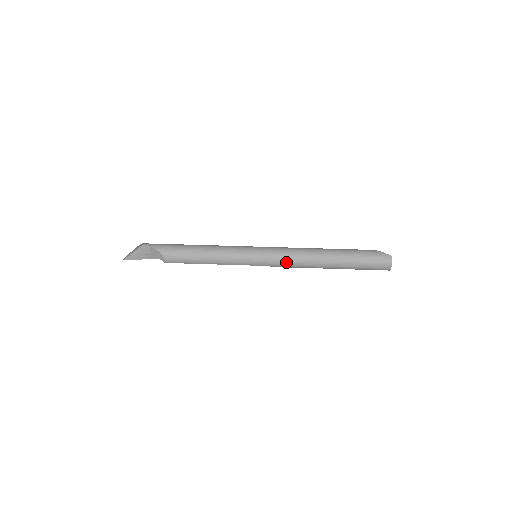
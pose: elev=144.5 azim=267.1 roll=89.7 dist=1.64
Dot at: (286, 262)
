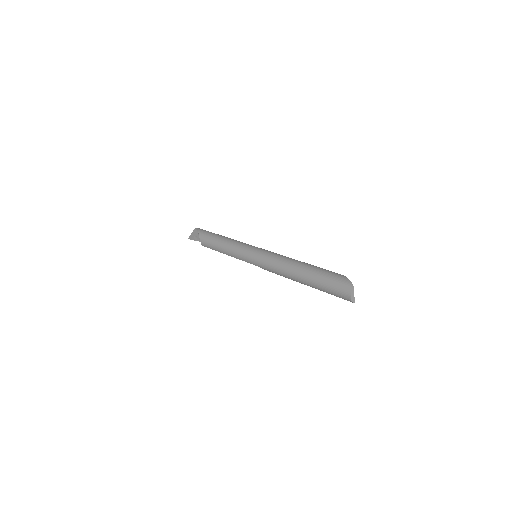
Dot at: (268, 266)
